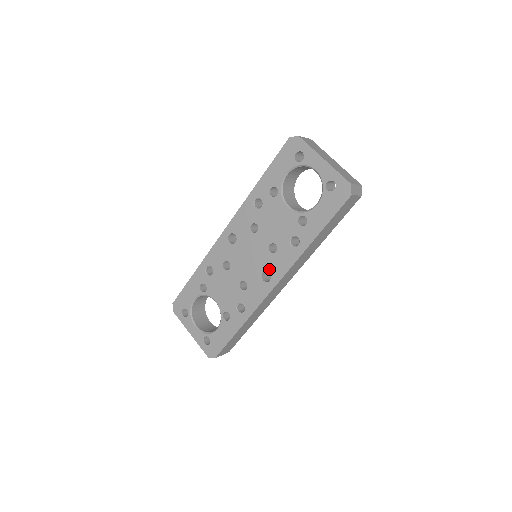
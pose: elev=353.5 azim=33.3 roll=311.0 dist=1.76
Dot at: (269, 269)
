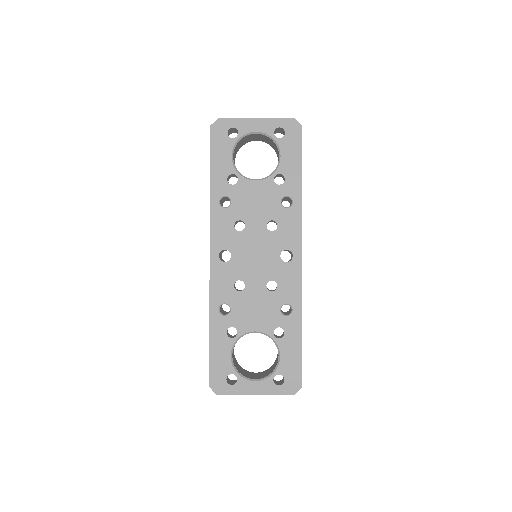
Dot at: (284, 247)
